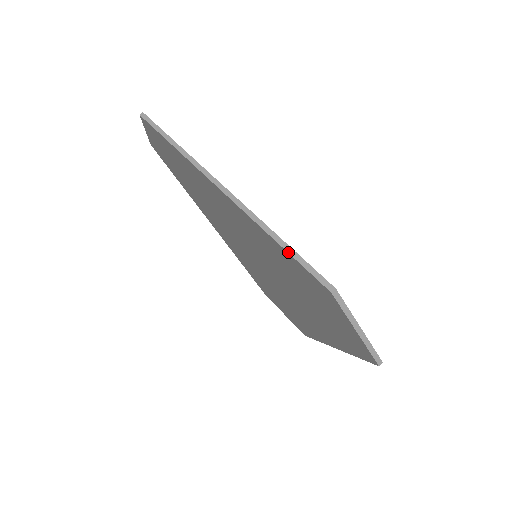
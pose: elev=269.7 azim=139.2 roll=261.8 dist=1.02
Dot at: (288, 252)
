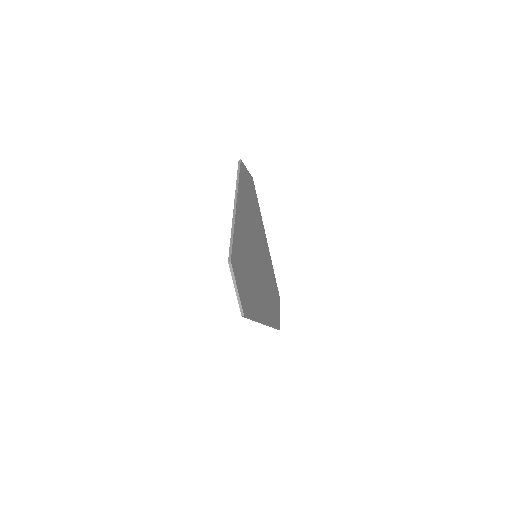
Dot at: (230, 241)
